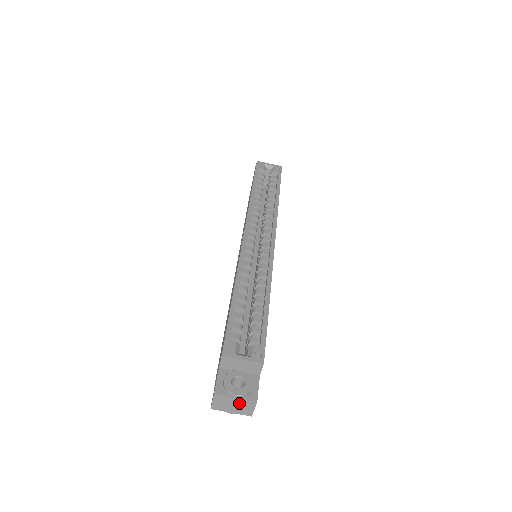
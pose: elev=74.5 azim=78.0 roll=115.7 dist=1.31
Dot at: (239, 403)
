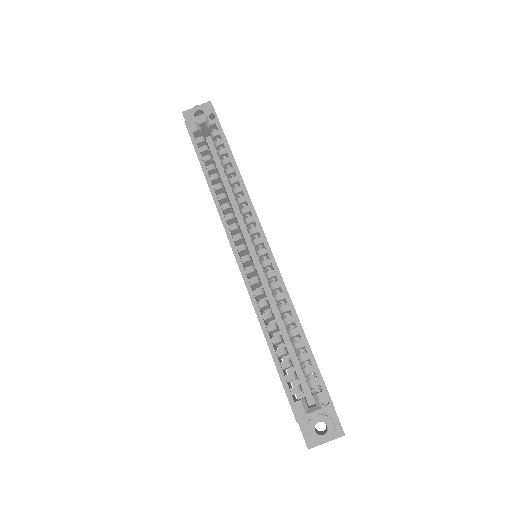
Dot at: (330, 440)
